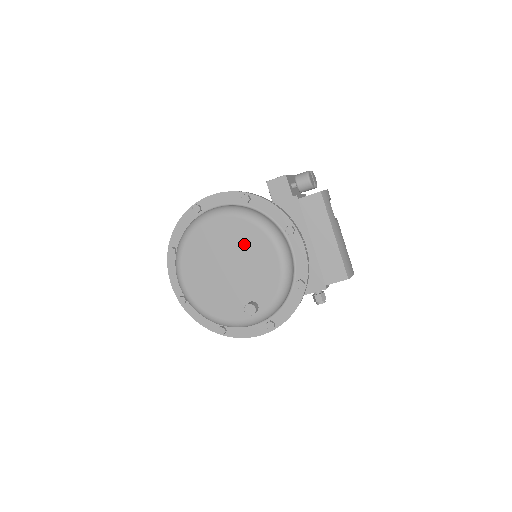
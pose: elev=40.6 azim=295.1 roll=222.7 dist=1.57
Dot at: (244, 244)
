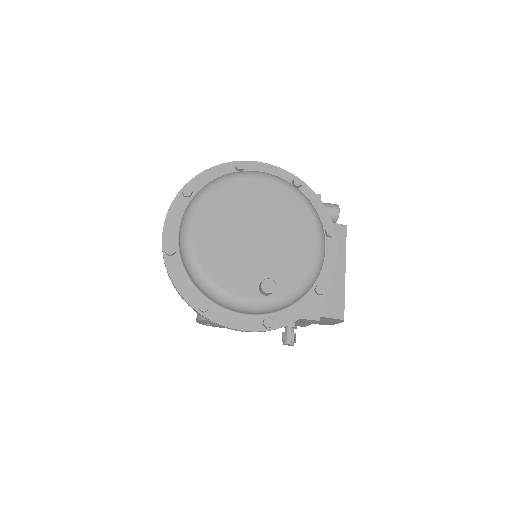
Dot at: (286, 218)
